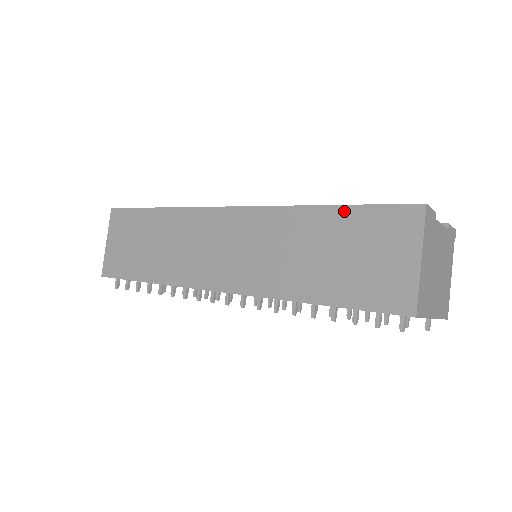
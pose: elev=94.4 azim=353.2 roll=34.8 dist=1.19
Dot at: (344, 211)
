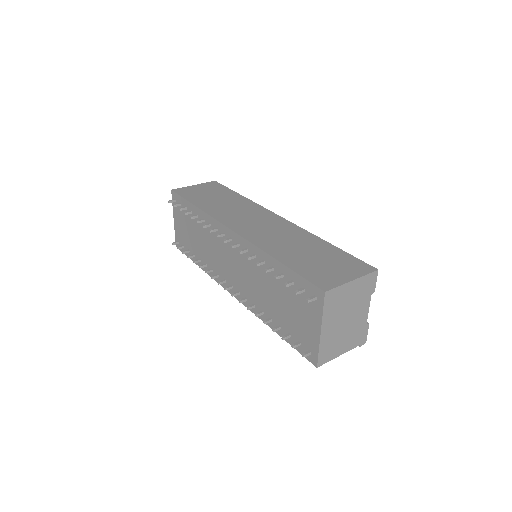
Dot at: (336, 249)
